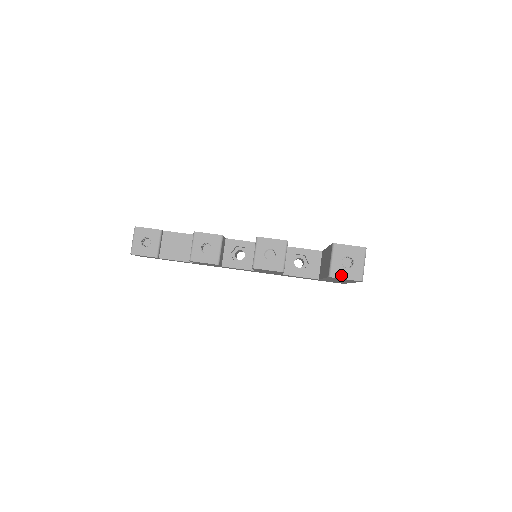
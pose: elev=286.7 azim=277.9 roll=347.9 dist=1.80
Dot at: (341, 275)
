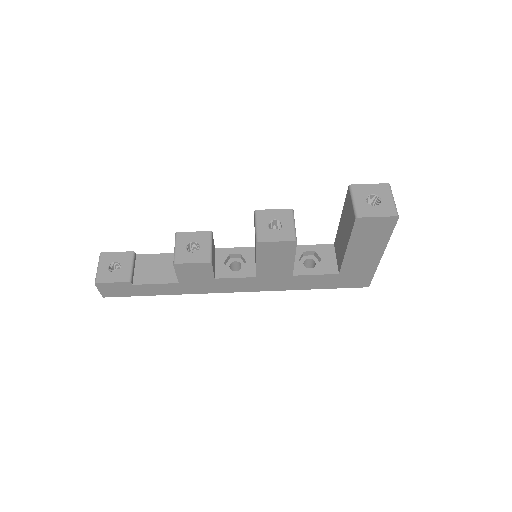
Dot at: (370, 213)
